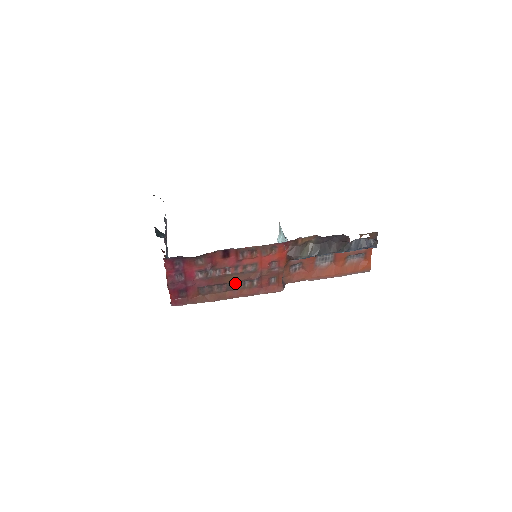
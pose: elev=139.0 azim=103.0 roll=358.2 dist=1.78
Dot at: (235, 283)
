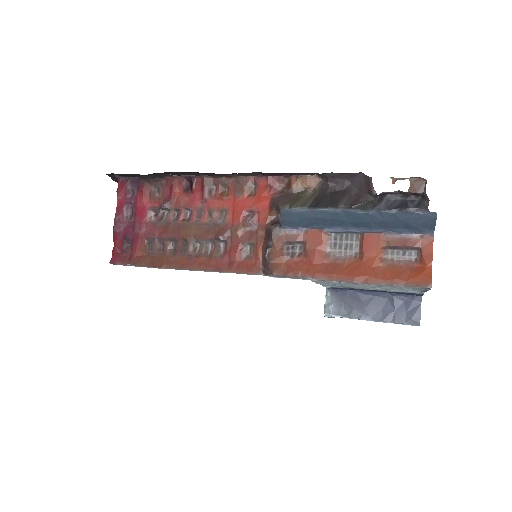
Dot at: (194, 243)
